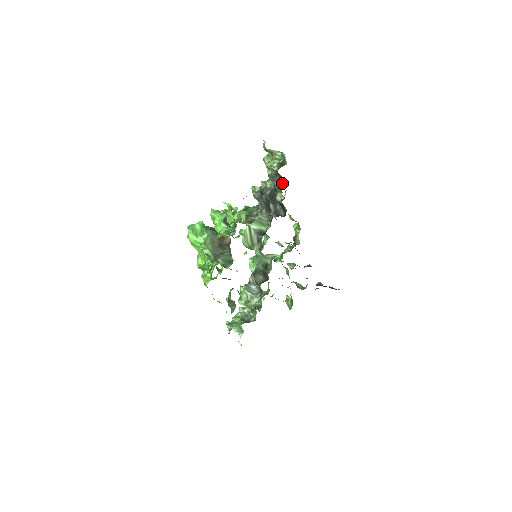
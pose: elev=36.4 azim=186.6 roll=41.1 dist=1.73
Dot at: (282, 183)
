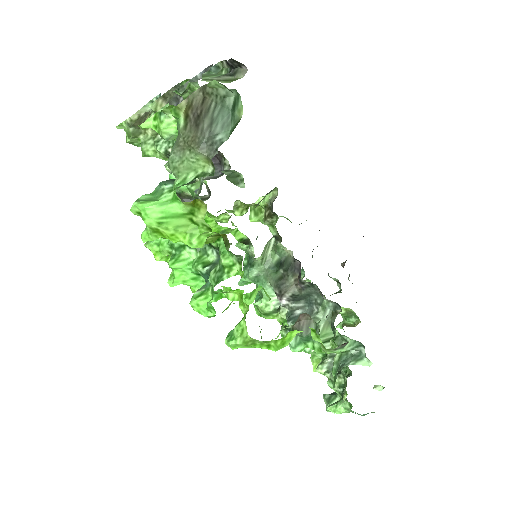
Dot at: occluded
